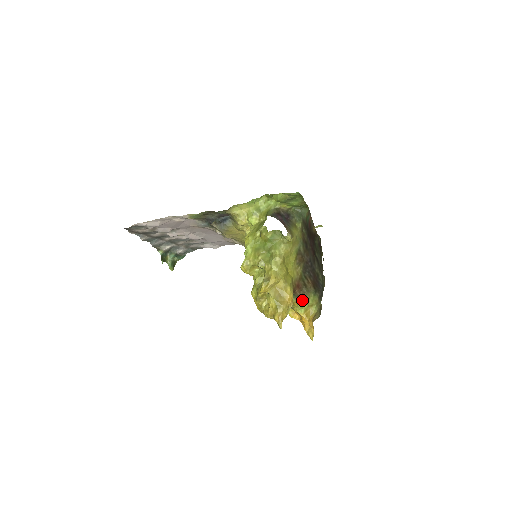
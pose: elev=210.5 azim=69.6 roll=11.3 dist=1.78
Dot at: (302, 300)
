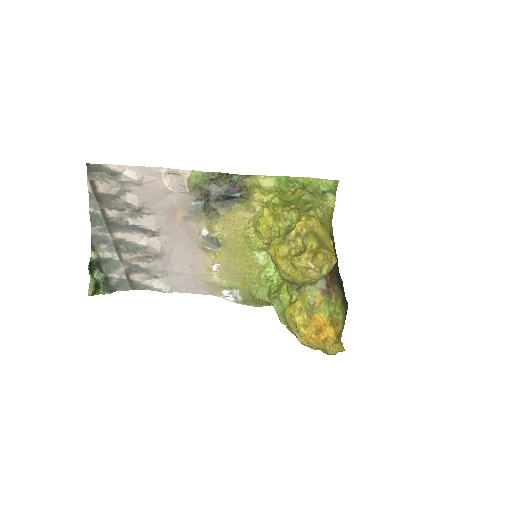
Dot at: (329, 295)
